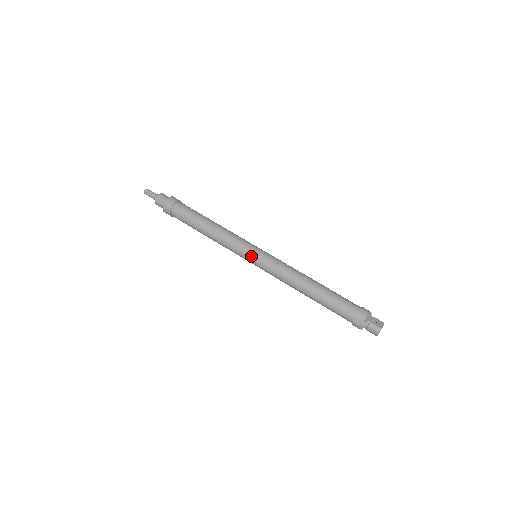
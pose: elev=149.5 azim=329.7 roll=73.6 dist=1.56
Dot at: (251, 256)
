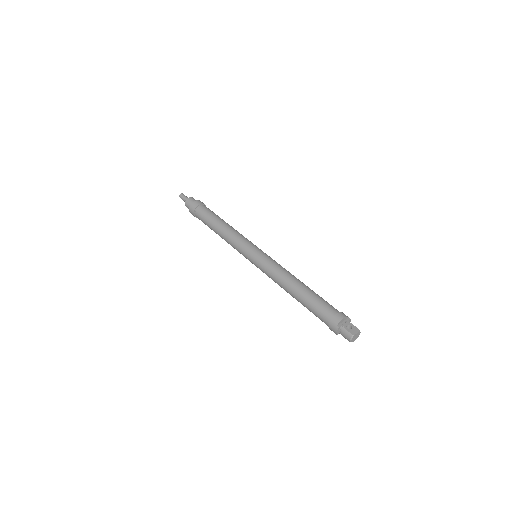
Dot at: (249, 256)
